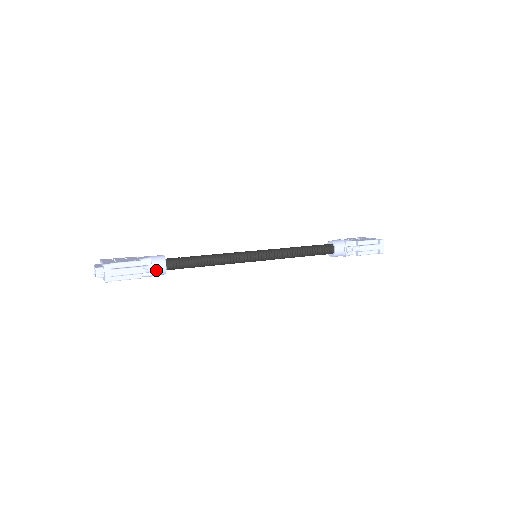
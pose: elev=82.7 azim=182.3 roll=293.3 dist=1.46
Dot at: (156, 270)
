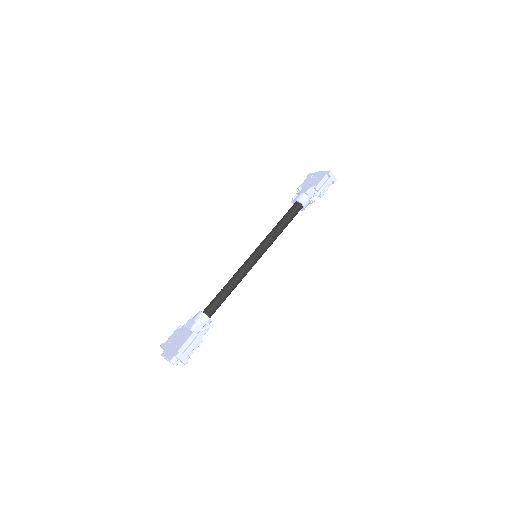
Dot at: (208, 329)
